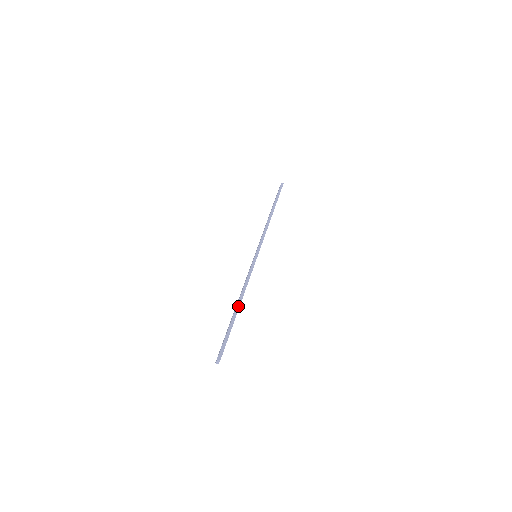
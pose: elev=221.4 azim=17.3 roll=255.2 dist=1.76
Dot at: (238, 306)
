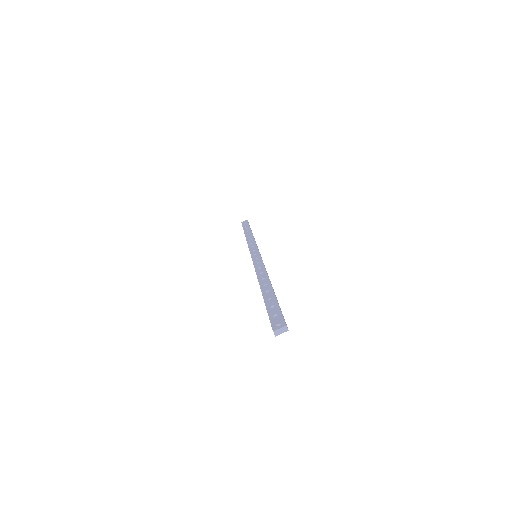
Dot at: occluded
